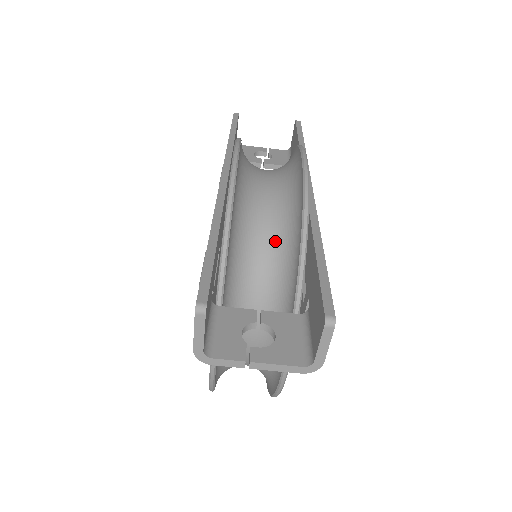
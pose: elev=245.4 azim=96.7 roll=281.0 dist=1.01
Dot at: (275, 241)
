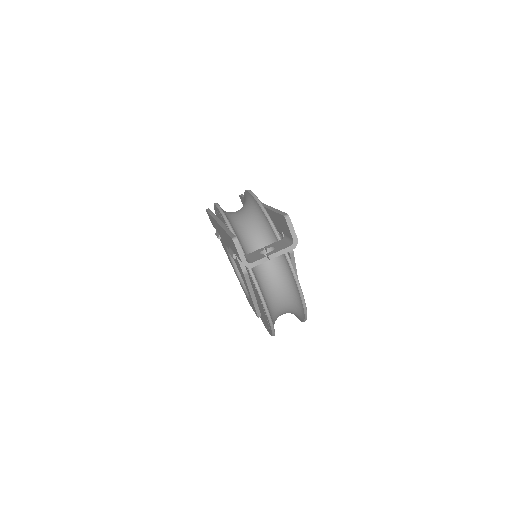
Dot at: (256, 226)
